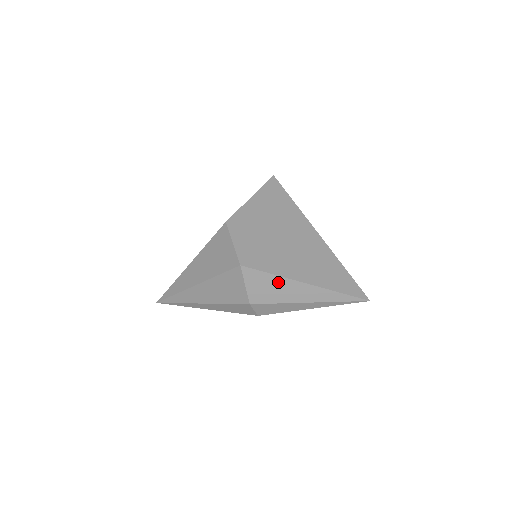
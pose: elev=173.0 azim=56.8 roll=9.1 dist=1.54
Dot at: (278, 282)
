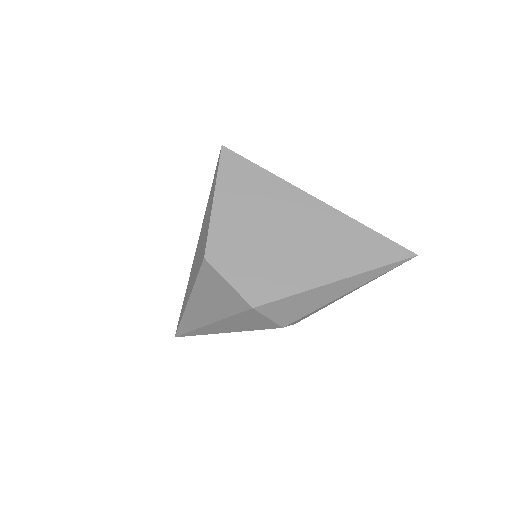
Dot at: (304, 297)
